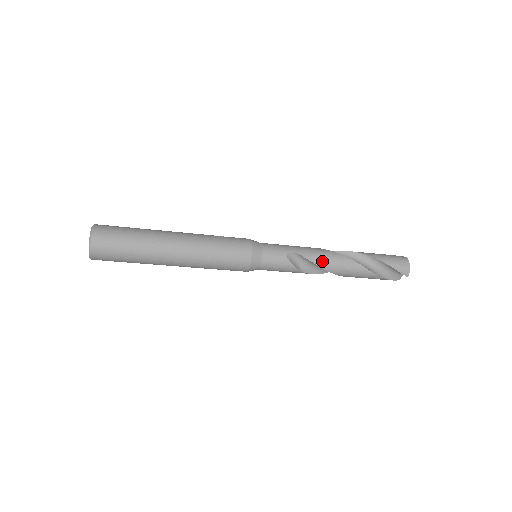
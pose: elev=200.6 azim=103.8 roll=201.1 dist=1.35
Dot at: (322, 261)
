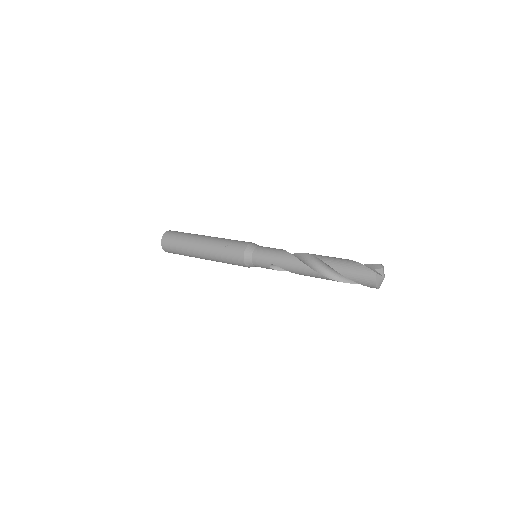
Dot at: (296, 272)
